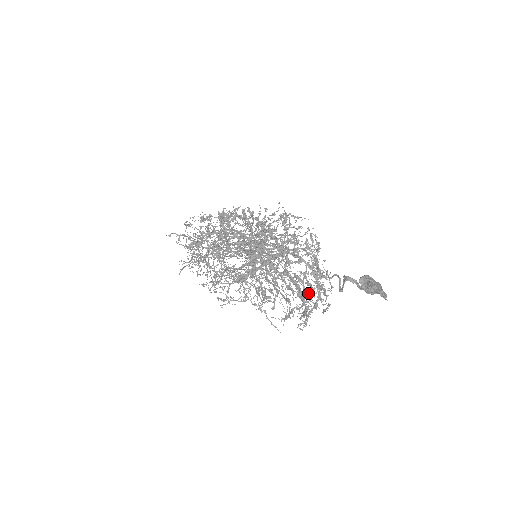
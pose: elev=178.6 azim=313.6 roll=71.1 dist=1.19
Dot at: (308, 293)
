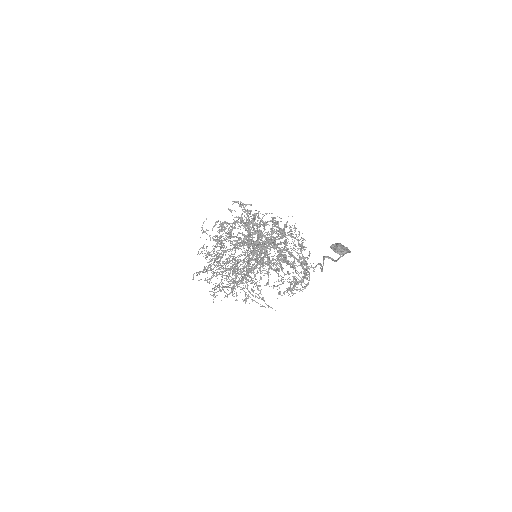
Dot at: occluded
